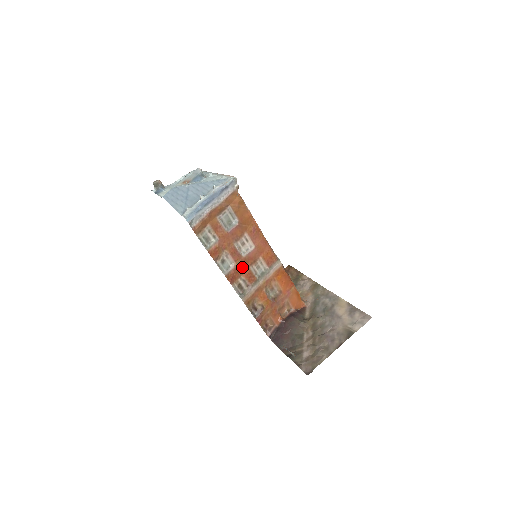
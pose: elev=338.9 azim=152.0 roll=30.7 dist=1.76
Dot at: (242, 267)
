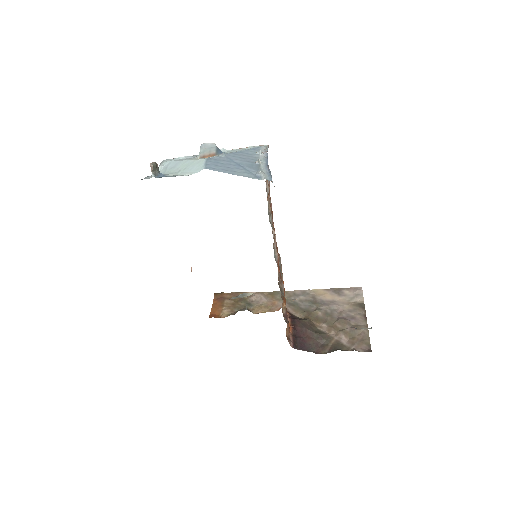
Dot at: occluded
